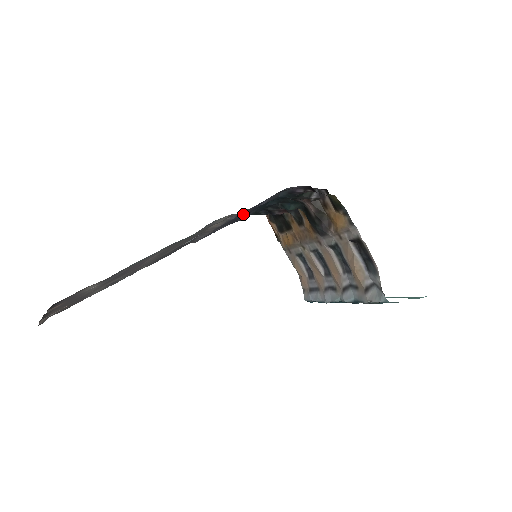
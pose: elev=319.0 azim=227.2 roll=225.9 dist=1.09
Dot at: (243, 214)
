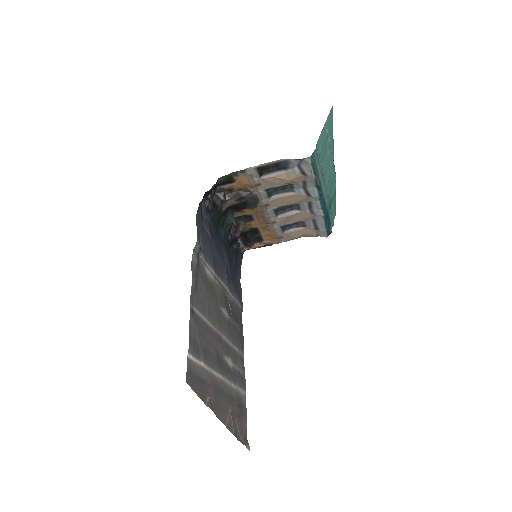
Dot at: (216, 254)
